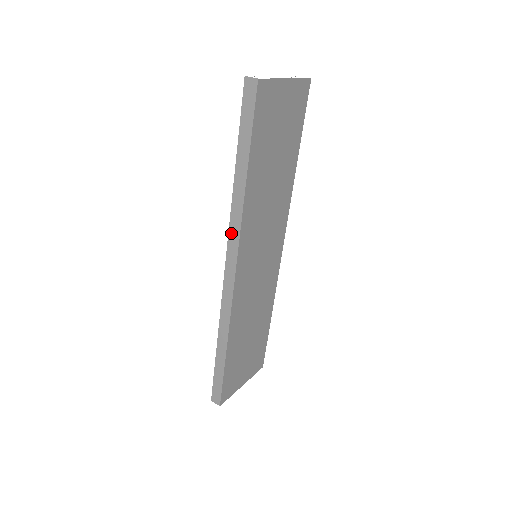
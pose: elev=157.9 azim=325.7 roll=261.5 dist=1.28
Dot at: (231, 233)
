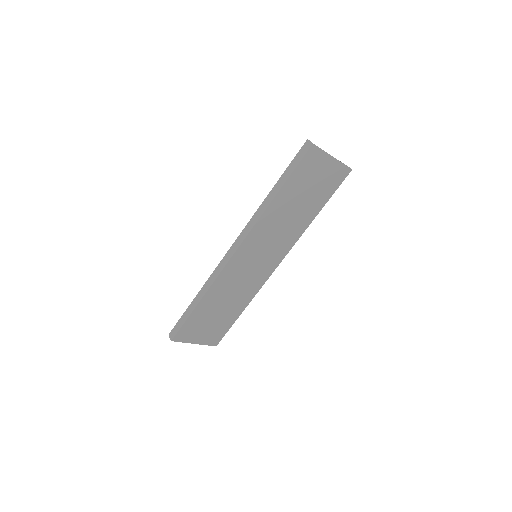
Dot at: (248, 225)
